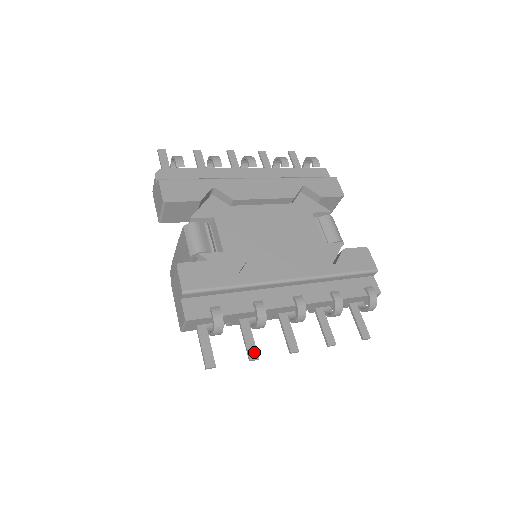
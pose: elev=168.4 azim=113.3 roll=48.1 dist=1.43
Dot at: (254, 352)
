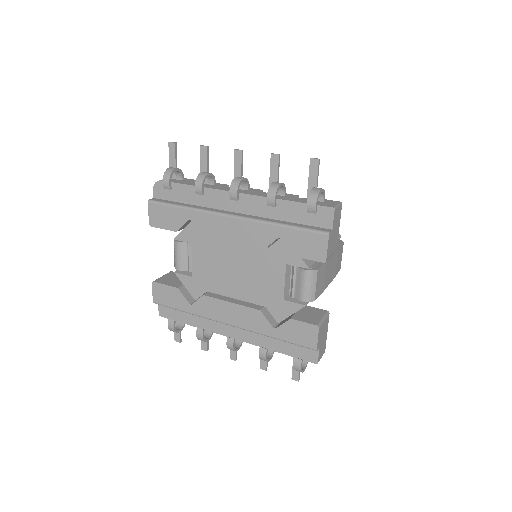
Dot at: (205, 346)
